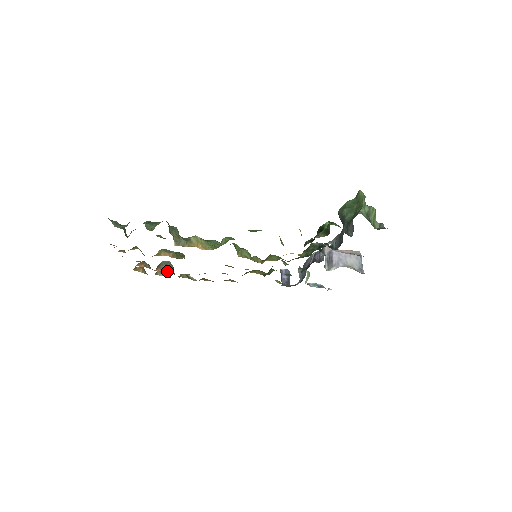
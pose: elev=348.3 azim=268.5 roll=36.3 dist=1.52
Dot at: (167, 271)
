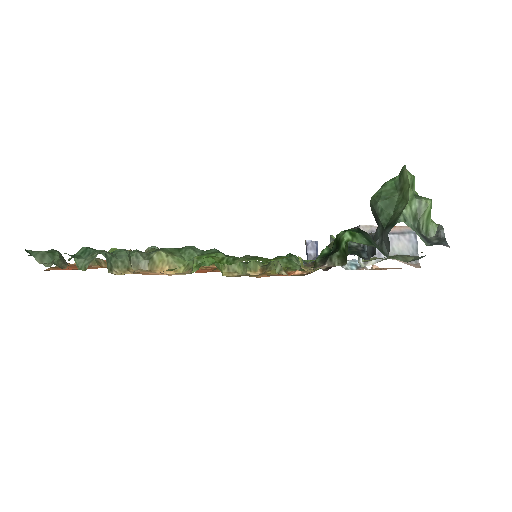
Dot at: occluded
